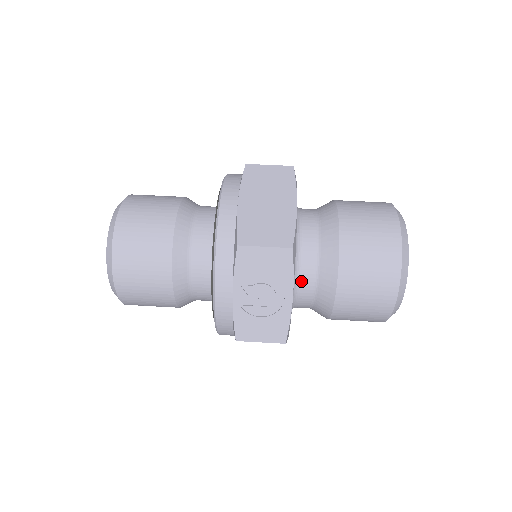
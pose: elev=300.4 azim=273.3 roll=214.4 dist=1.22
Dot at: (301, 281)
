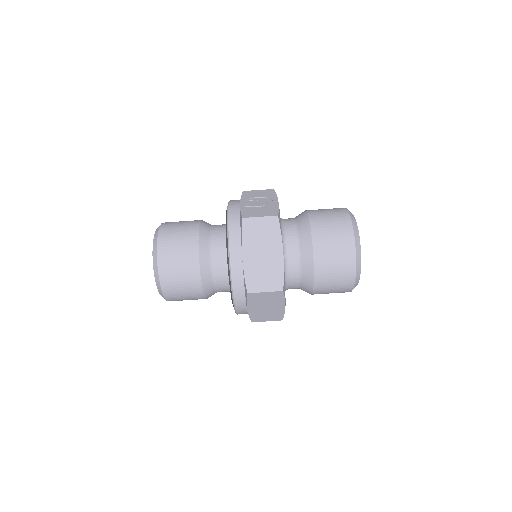
Dot at: occluded
